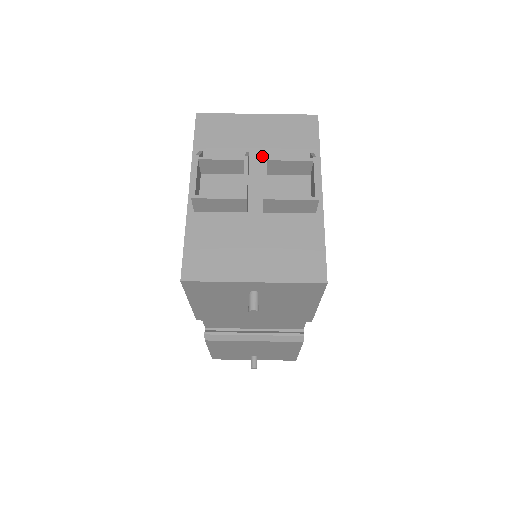
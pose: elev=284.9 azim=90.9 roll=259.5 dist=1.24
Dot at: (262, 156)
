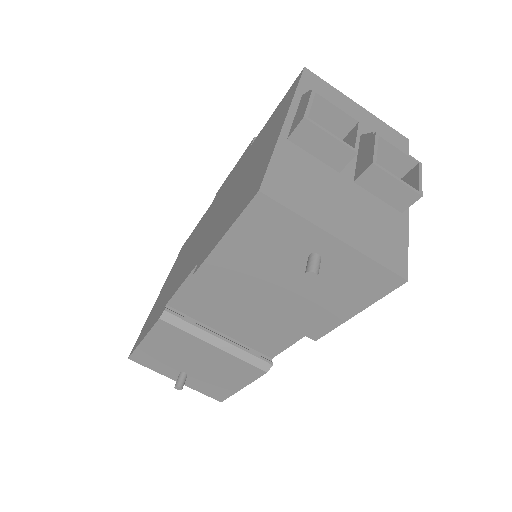
Dot at: occluded
